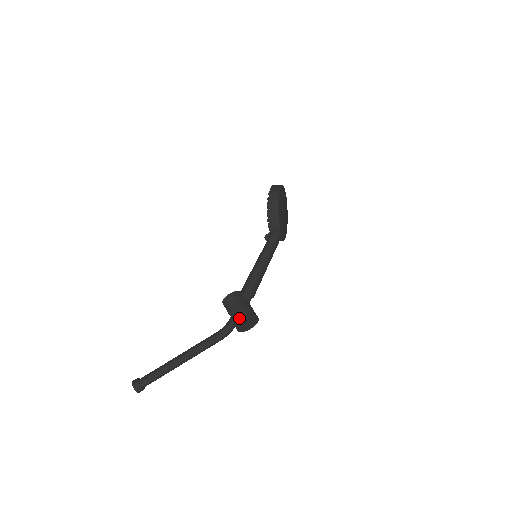
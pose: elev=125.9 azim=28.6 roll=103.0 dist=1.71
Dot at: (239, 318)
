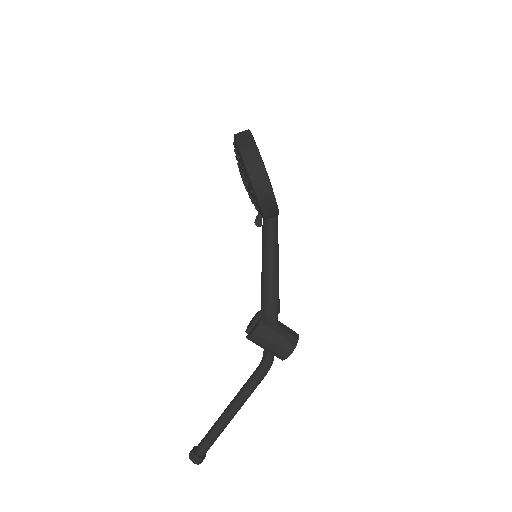
Dot at: (282, 354)
